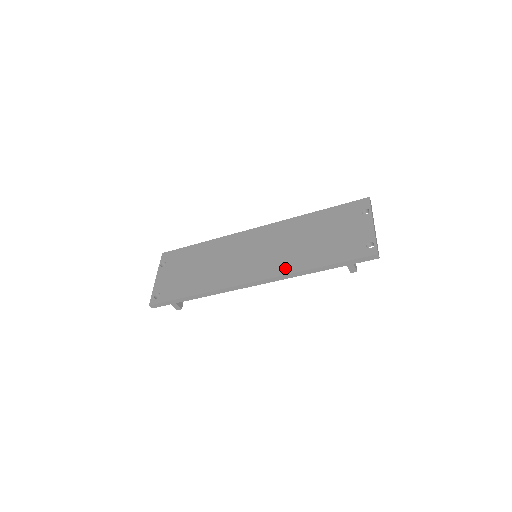
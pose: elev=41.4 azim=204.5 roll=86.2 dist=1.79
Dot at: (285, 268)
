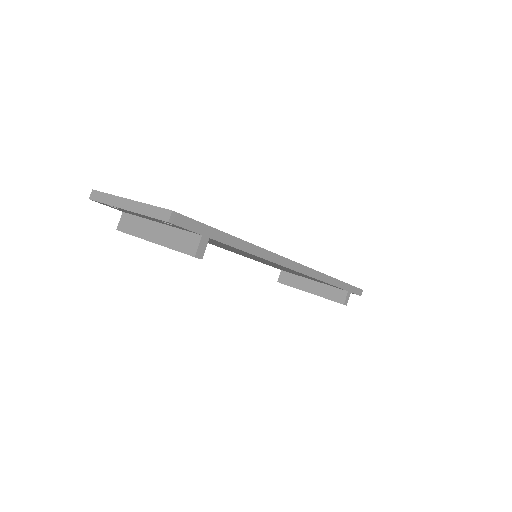
Dot at: occluded
